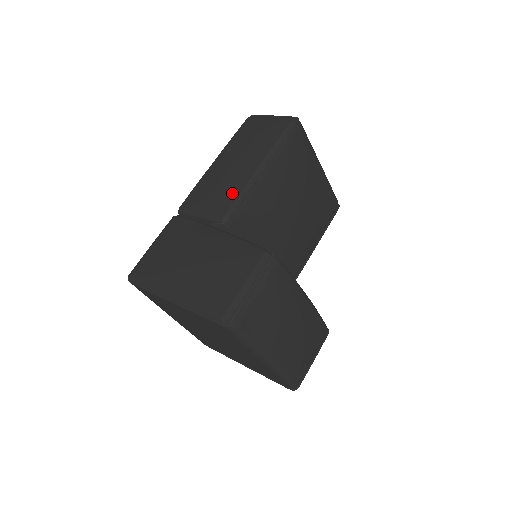
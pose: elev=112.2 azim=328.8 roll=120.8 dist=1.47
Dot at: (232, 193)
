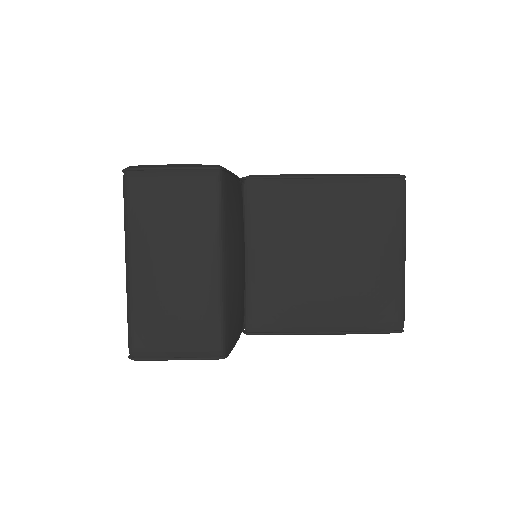
Dot at: occluded
